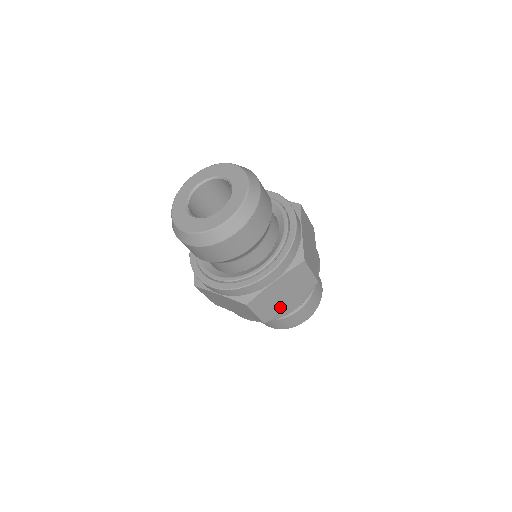
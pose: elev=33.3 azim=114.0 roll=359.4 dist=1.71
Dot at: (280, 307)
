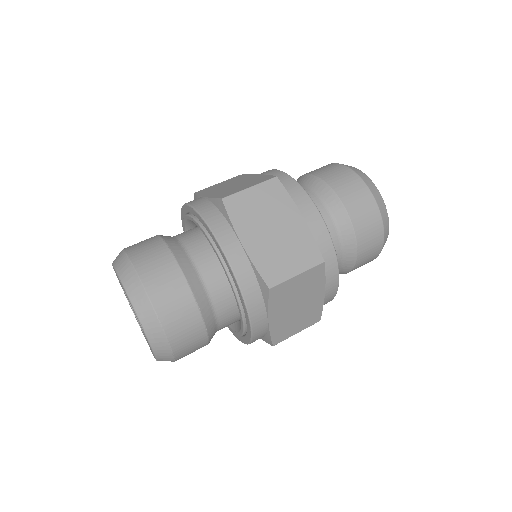
Dot at: (315, 306)
